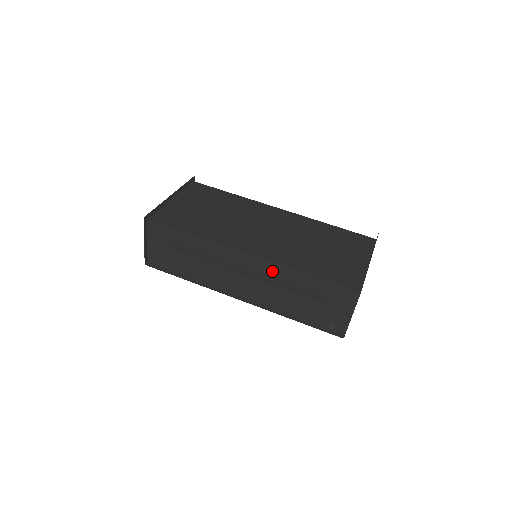
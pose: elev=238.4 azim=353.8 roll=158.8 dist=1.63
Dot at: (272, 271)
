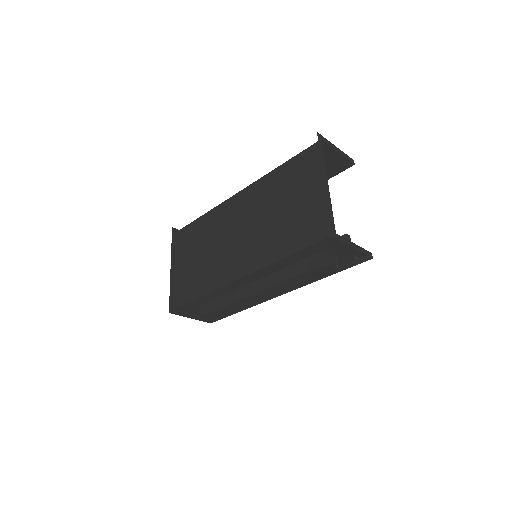
Dot at: (268, 271)
